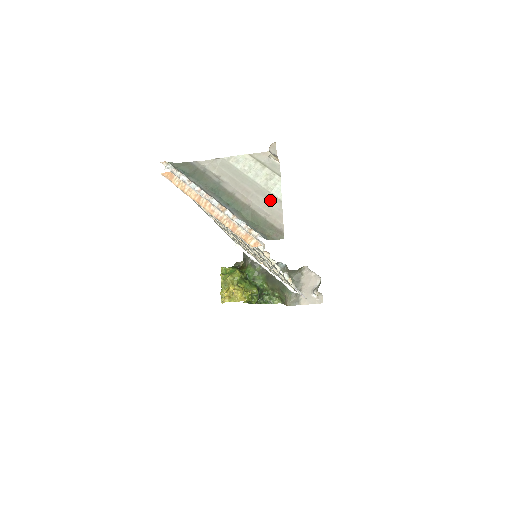
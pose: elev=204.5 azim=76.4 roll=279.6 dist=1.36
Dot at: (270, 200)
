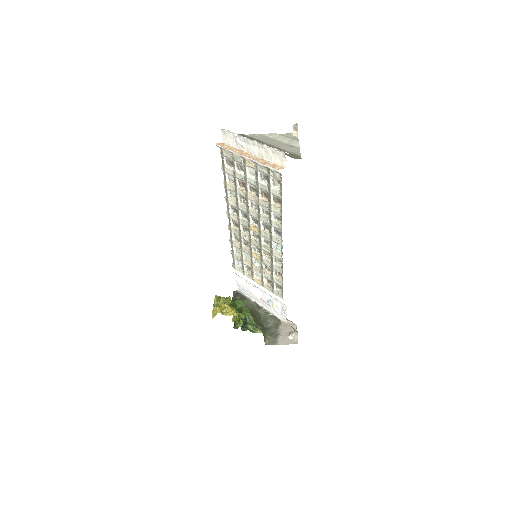
Dot at: (292, 147)
